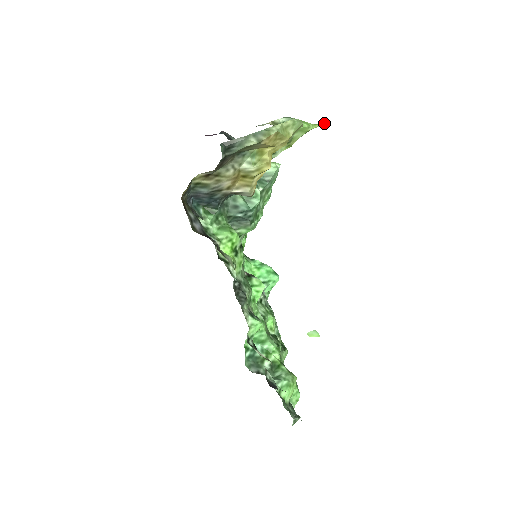
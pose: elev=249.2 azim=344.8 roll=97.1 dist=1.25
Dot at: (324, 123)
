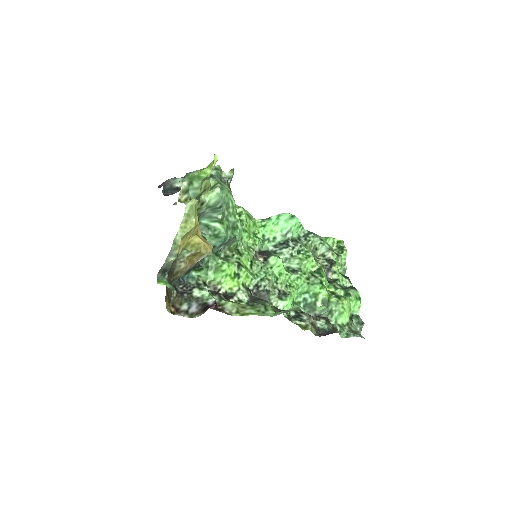
Dot at: (216, 159)
